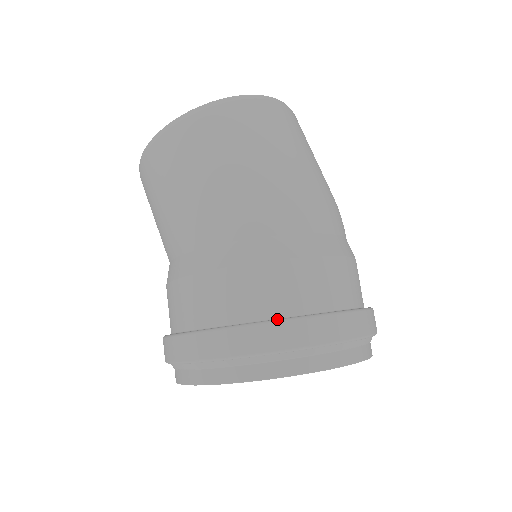
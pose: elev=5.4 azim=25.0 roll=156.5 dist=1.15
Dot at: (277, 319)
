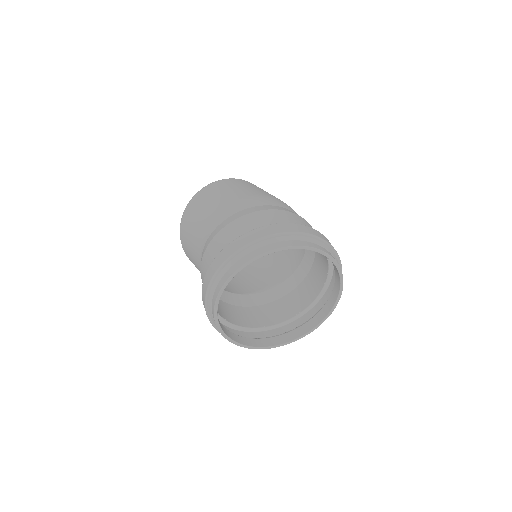
Dot at: (250, 231)
